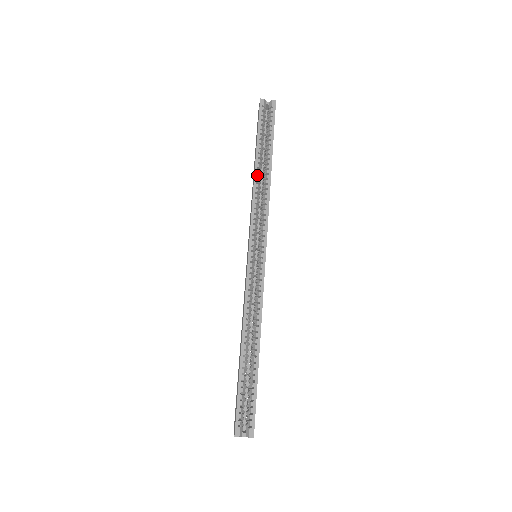
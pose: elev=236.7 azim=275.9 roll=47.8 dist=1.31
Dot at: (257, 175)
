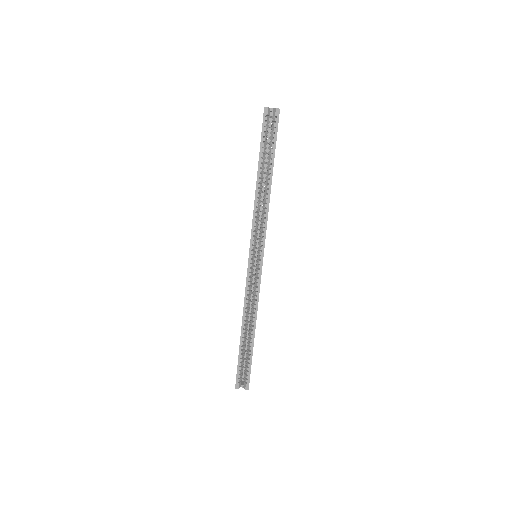
Dot at: (258, 190)
